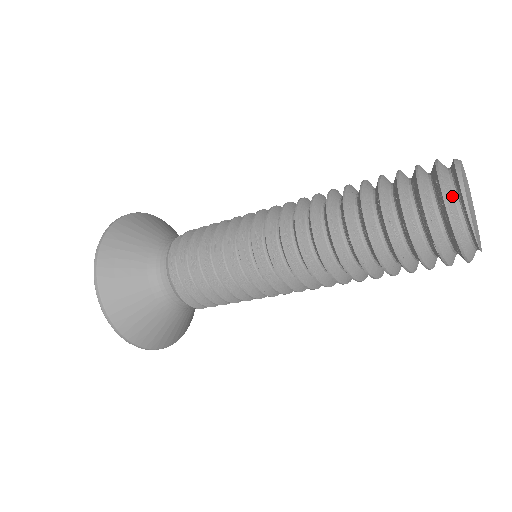
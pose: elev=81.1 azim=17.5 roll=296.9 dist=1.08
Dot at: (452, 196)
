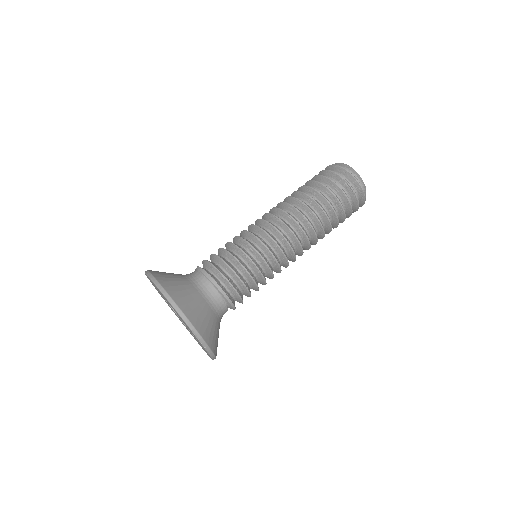
Dot at: occluded
